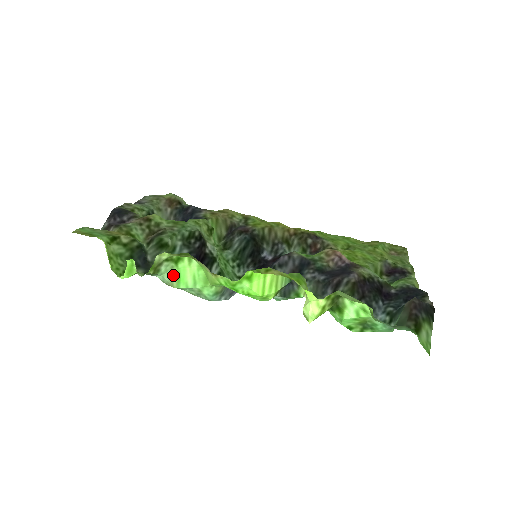
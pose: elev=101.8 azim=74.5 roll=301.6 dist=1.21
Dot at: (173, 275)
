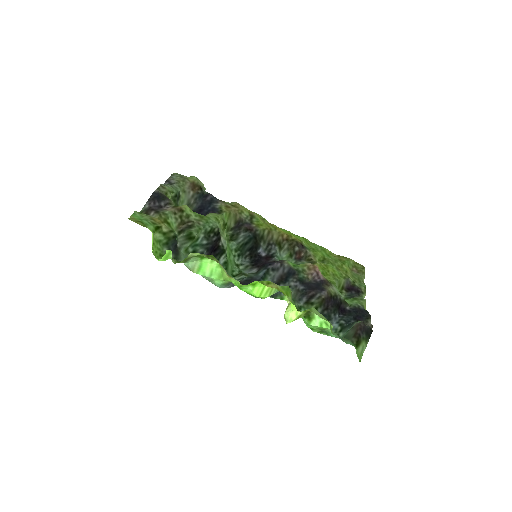
Dot at: (196, 265)
